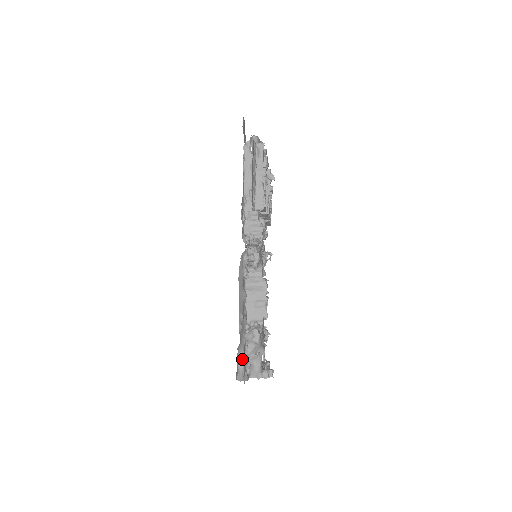
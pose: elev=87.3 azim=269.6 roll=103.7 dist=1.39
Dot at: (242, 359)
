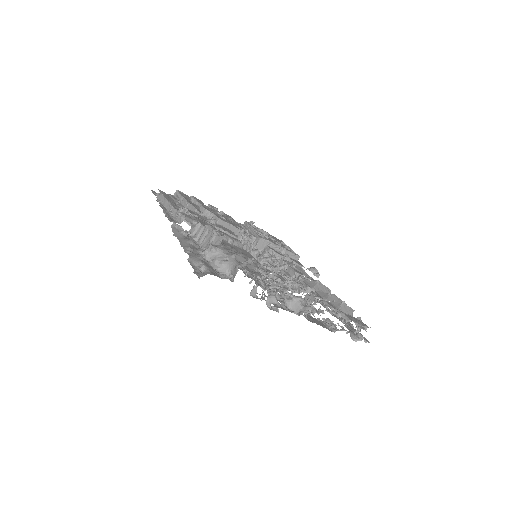
Dot at: (201, 265)
